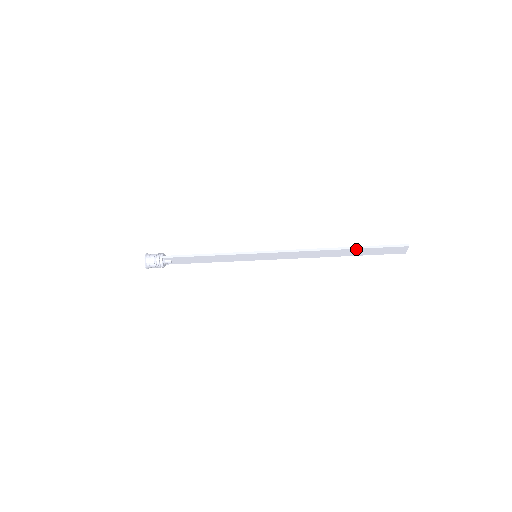
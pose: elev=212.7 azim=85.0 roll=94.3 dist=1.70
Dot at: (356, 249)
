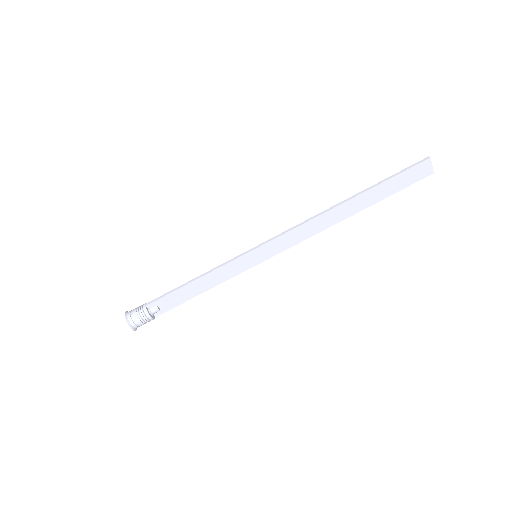
Dot at: (369, 191)
